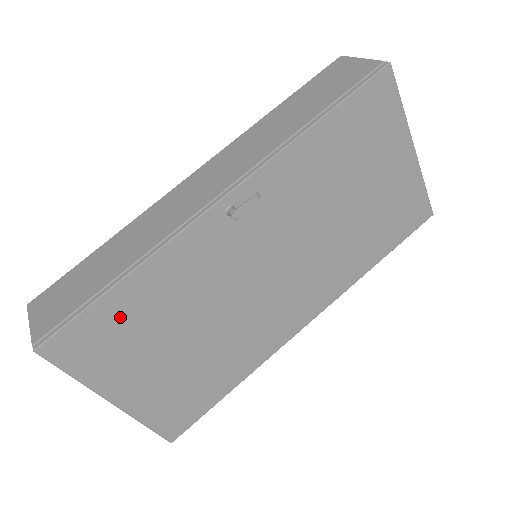
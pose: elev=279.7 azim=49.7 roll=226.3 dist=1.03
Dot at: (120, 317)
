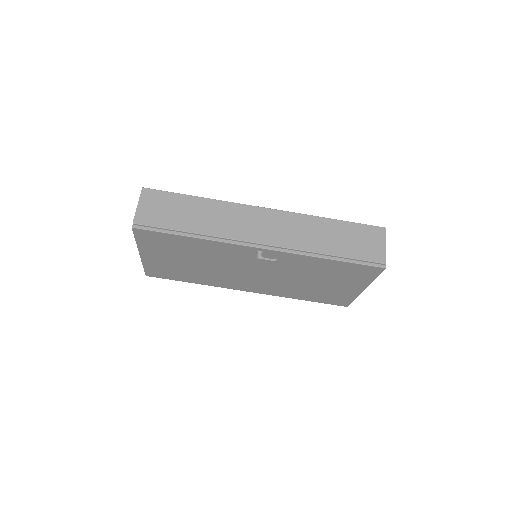
Dot at: (176, 242)
